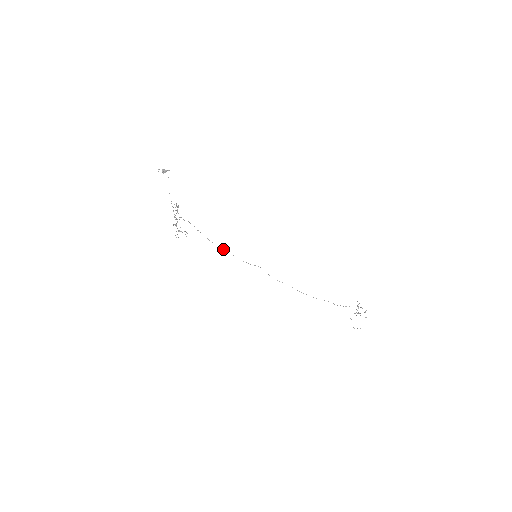
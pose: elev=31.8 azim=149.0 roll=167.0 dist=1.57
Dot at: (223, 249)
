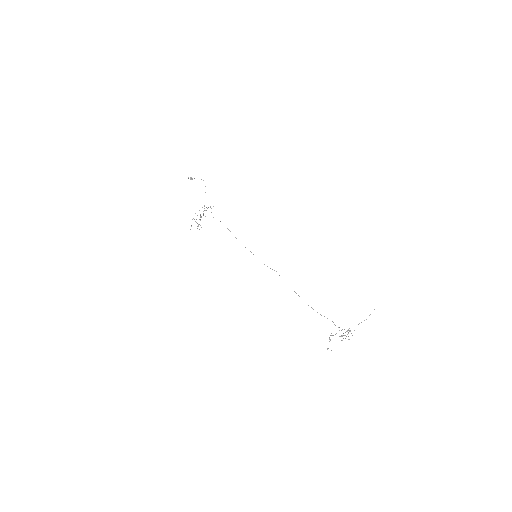
Dot at: occluded
